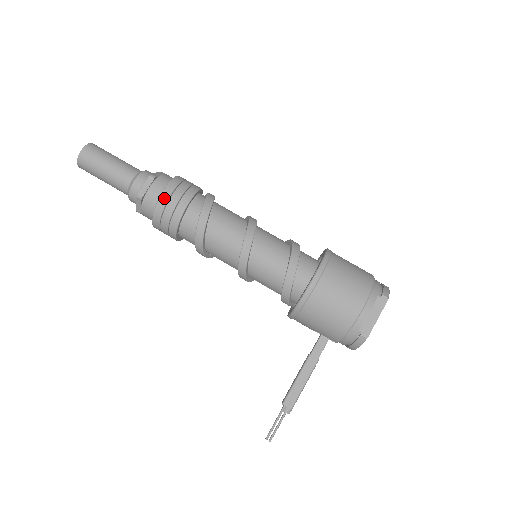
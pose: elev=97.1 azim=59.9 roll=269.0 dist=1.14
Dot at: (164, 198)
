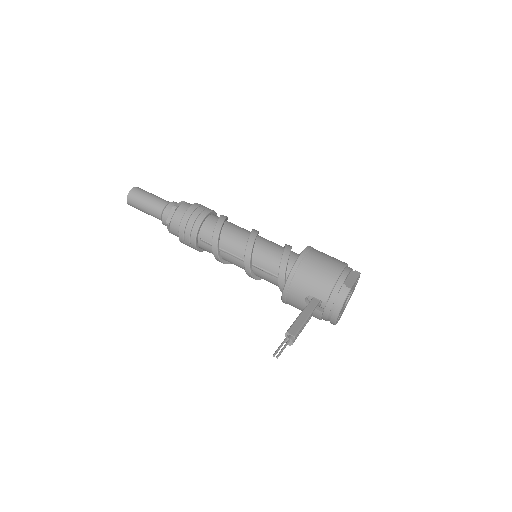
Dot at: (194, 206)
